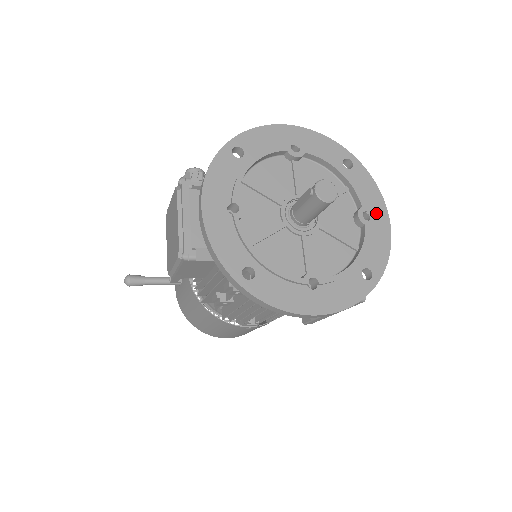
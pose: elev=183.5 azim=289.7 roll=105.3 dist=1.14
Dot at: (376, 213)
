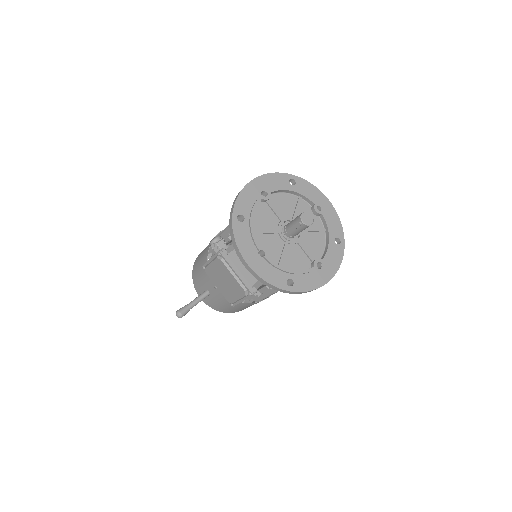
Dot at: (322, 202)
